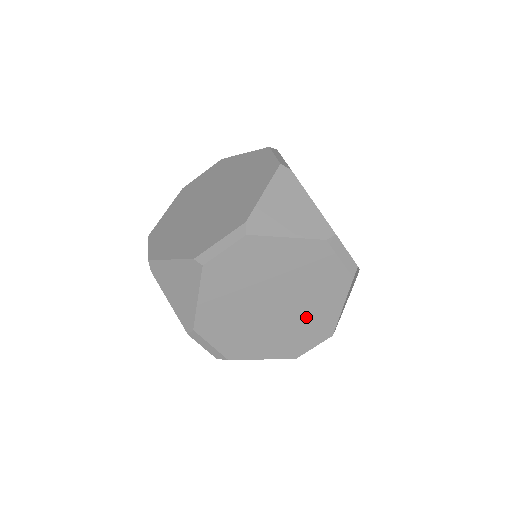
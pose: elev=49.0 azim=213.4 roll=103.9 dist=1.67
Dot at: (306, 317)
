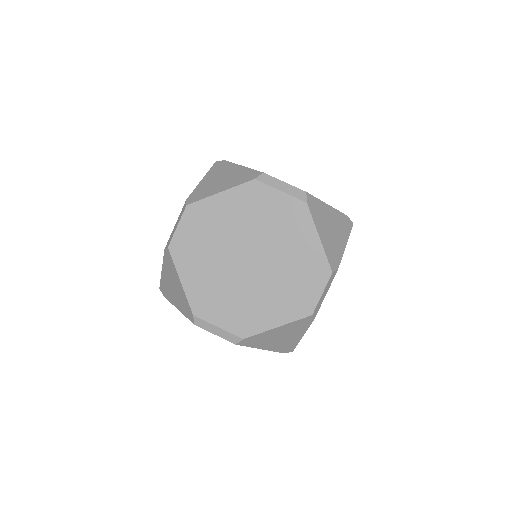
Dot at: (289, 262)
